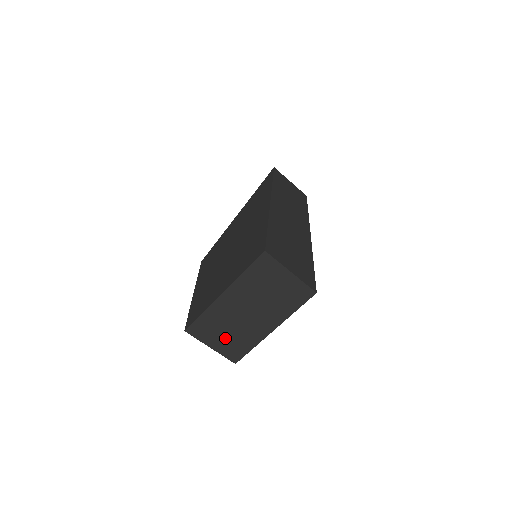
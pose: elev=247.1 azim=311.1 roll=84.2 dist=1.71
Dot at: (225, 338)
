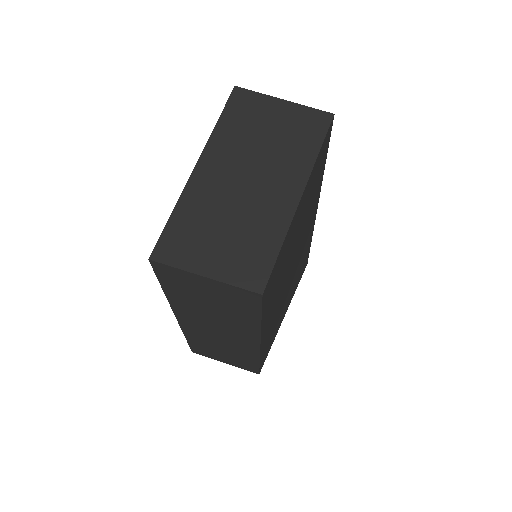
Dot at: (224, 246)
